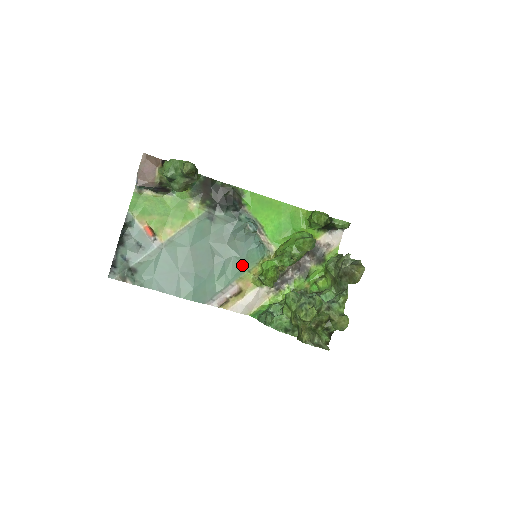
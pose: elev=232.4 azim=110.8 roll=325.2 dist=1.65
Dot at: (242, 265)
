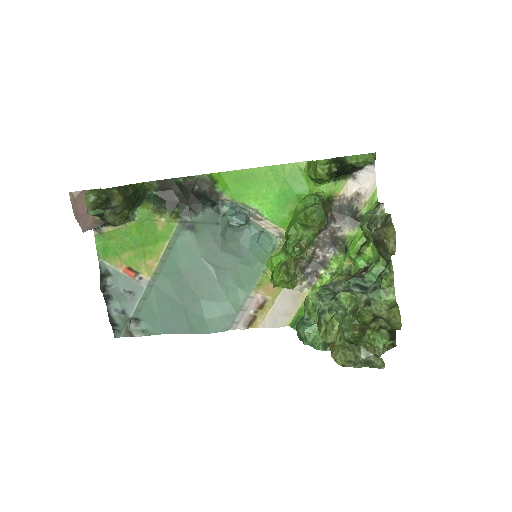
Dot at: (251, 269)
